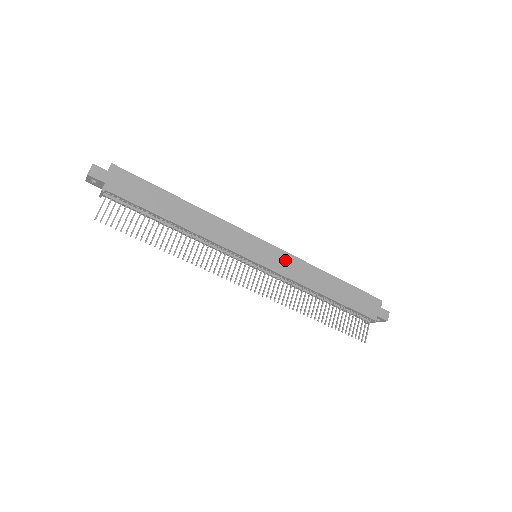
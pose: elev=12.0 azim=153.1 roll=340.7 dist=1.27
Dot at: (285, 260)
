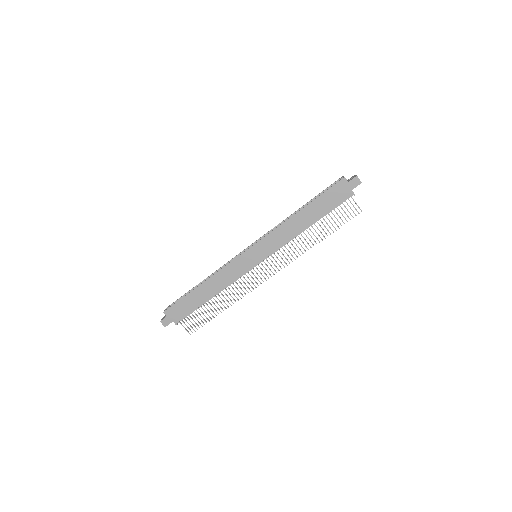
Dot at: (269, 241)
